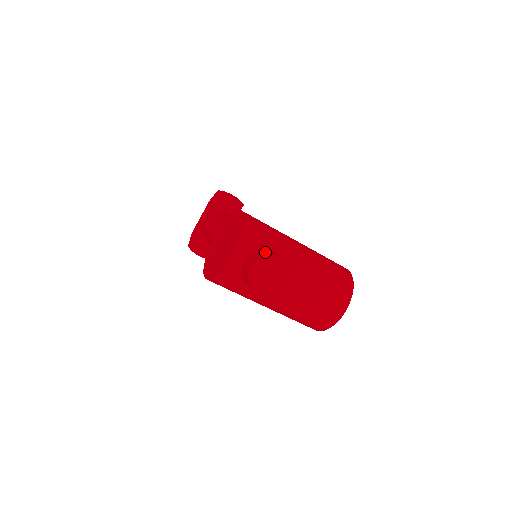
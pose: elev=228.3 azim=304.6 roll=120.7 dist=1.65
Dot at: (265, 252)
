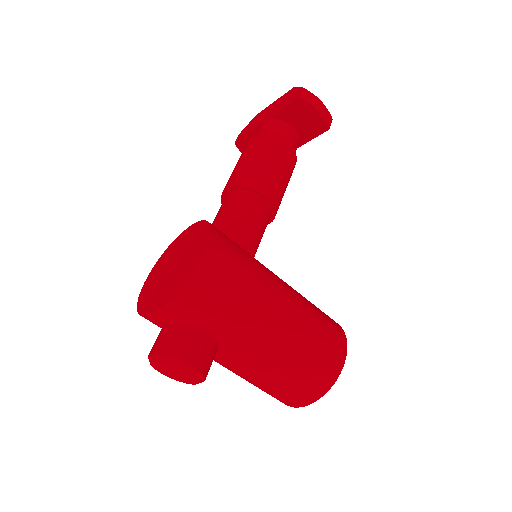
Dot at: (181, 347)
